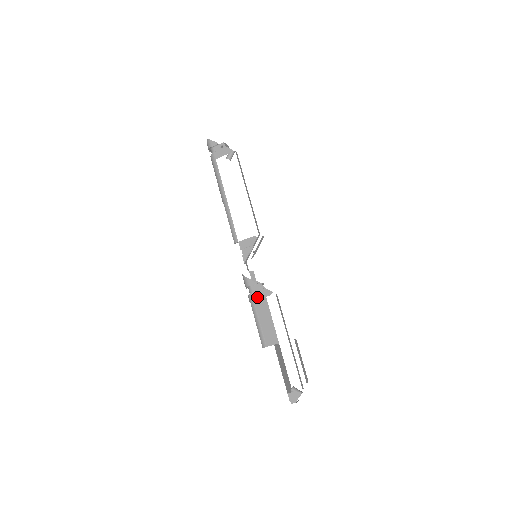
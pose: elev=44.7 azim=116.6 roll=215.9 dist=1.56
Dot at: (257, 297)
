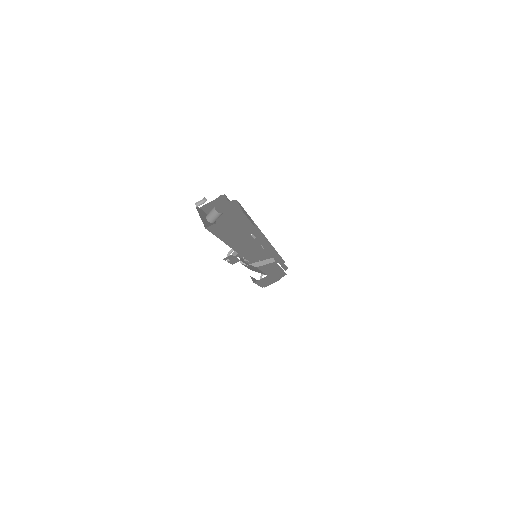
Dot at: occluded
